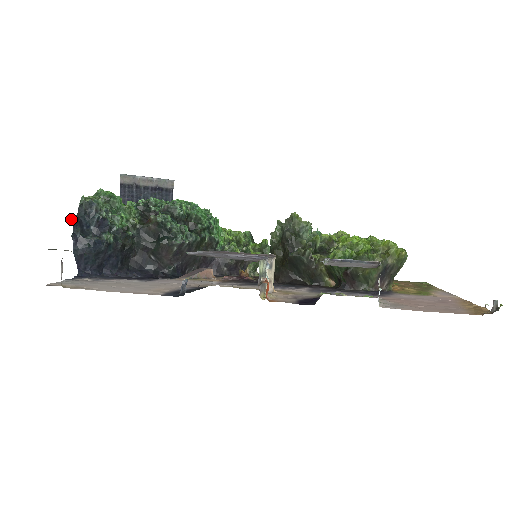
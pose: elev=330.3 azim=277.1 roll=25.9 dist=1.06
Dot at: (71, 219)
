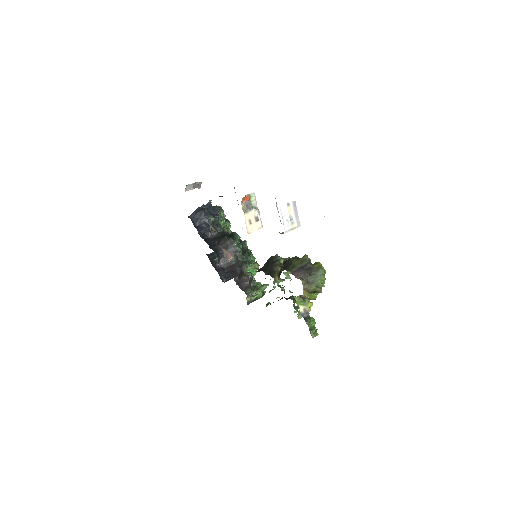
Dot at: (210, 201)
